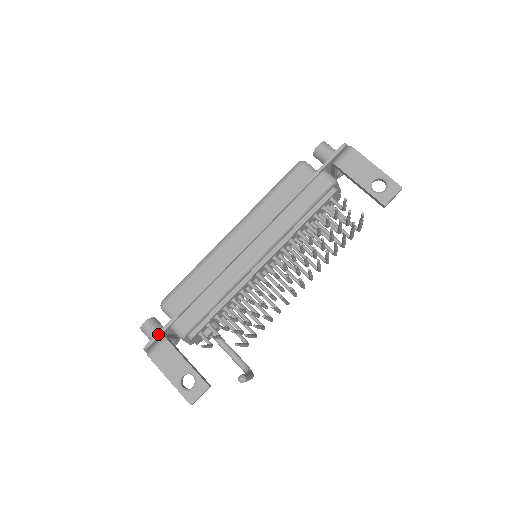
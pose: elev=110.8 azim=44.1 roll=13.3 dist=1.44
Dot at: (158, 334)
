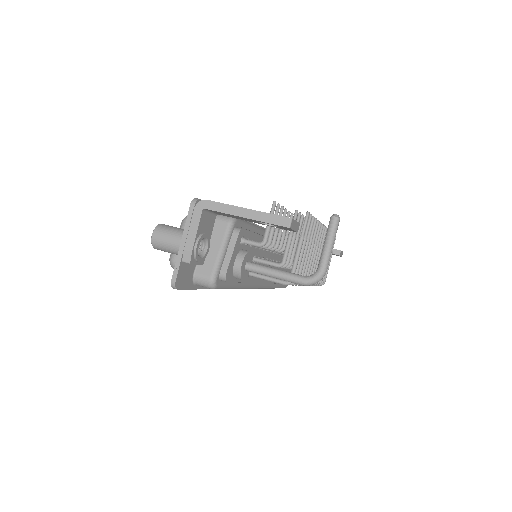
Dot at: occluded
